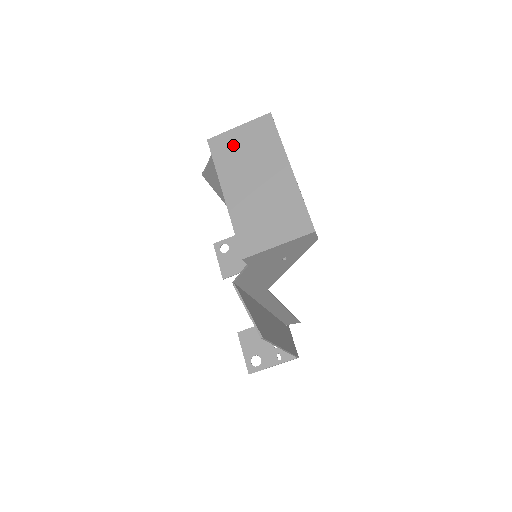
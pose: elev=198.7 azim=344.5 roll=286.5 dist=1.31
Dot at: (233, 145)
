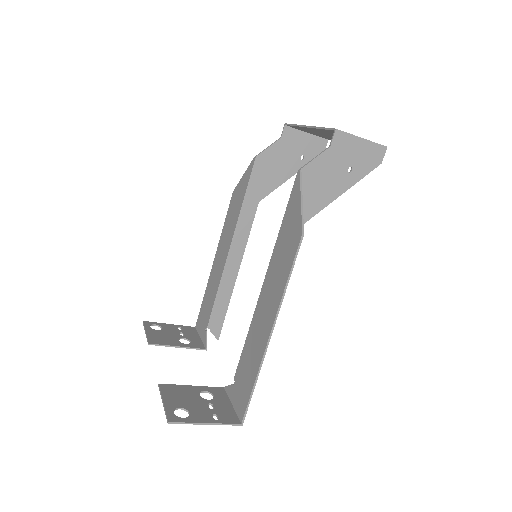
Dot at: occluded
